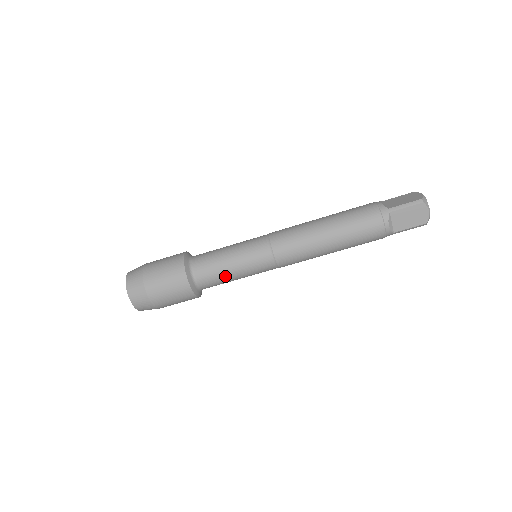
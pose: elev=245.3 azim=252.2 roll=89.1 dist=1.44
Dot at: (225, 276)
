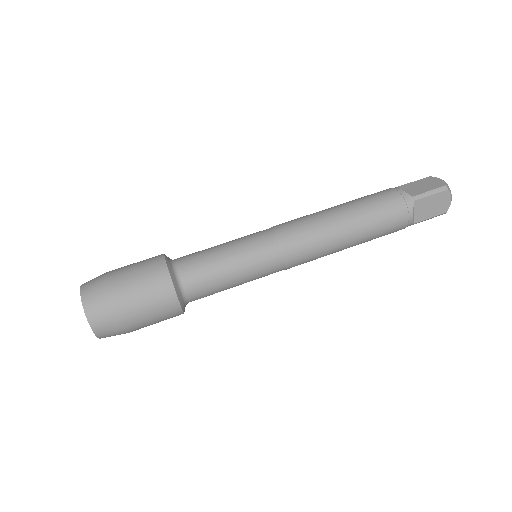
Dot at: (222, 285)
